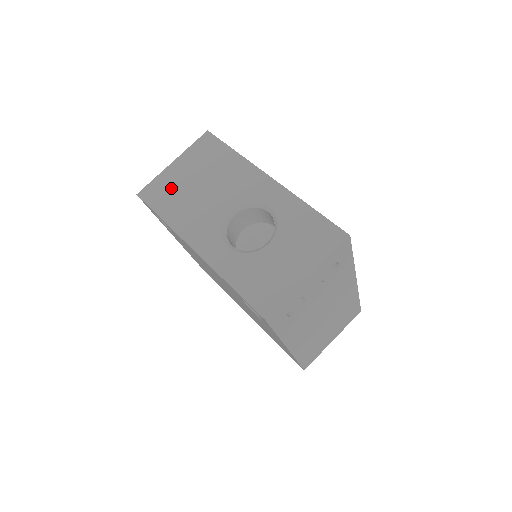
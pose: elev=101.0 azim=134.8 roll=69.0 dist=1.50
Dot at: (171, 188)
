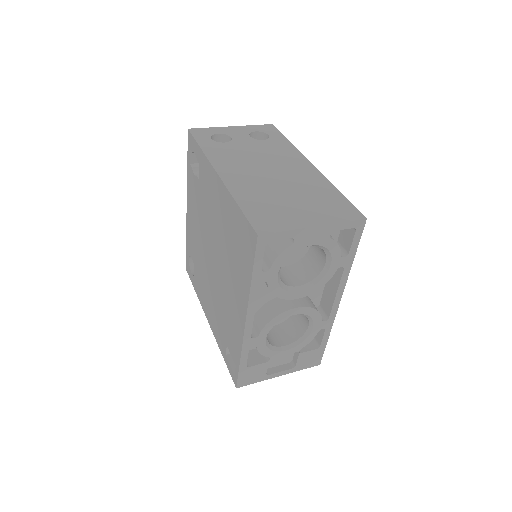
Dot at: occluded
